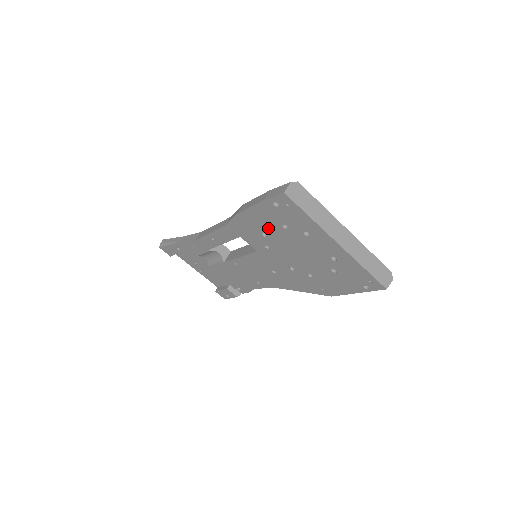
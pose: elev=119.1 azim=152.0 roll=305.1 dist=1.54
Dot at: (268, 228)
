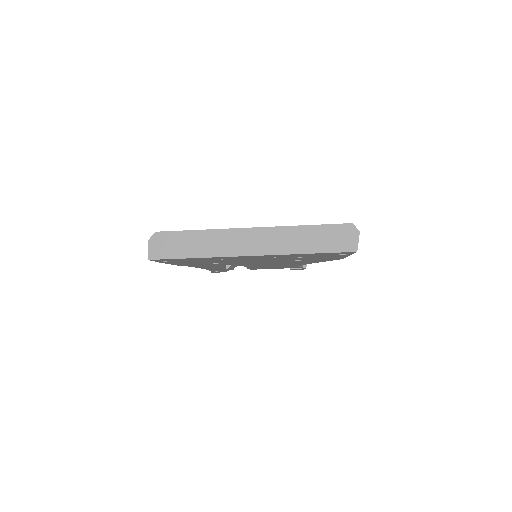
Dot at: occluded
